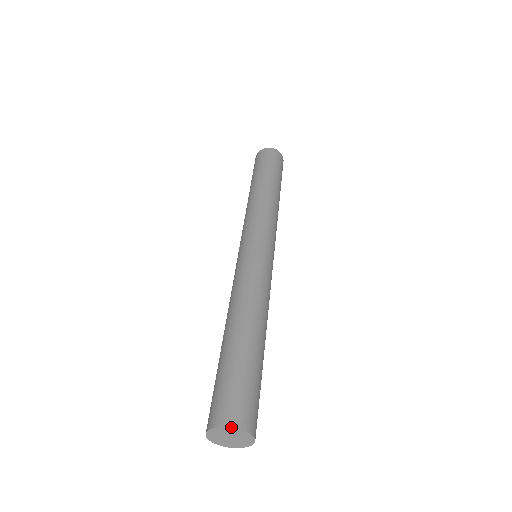
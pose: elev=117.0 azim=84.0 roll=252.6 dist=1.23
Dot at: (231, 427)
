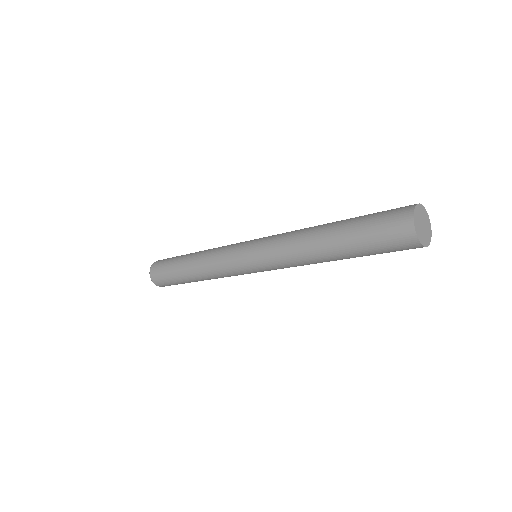
Dot at: (419, 203)
